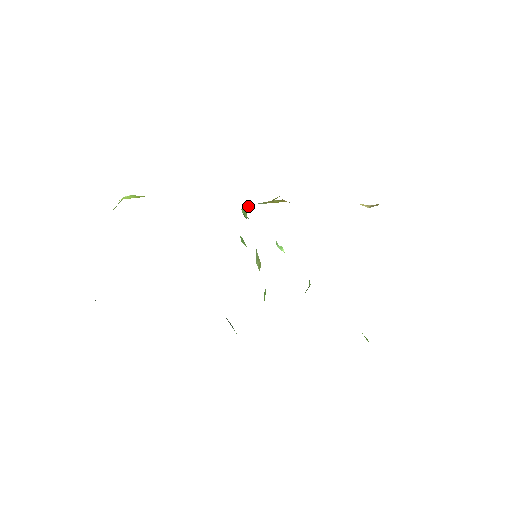
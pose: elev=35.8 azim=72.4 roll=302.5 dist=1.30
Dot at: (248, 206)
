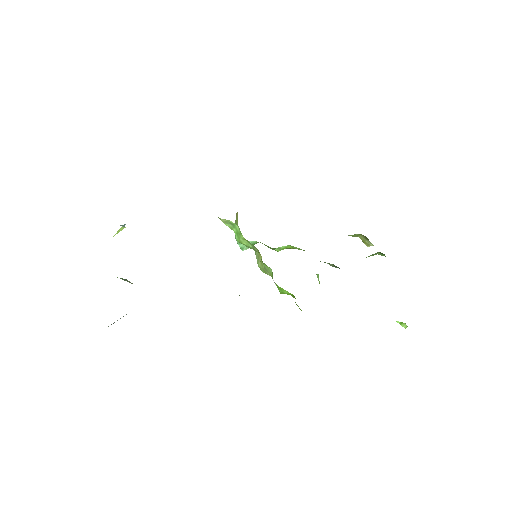
Dot at: (237, 214)
